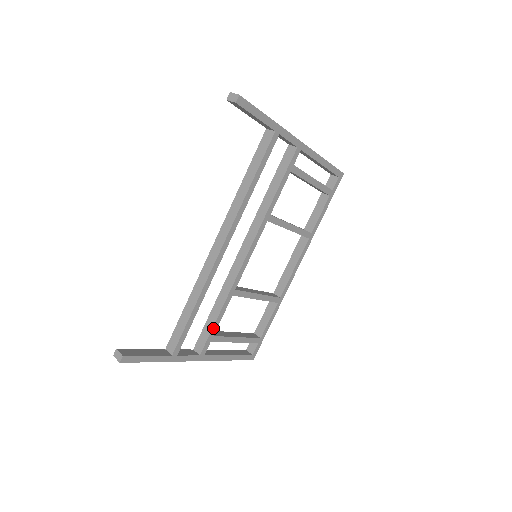
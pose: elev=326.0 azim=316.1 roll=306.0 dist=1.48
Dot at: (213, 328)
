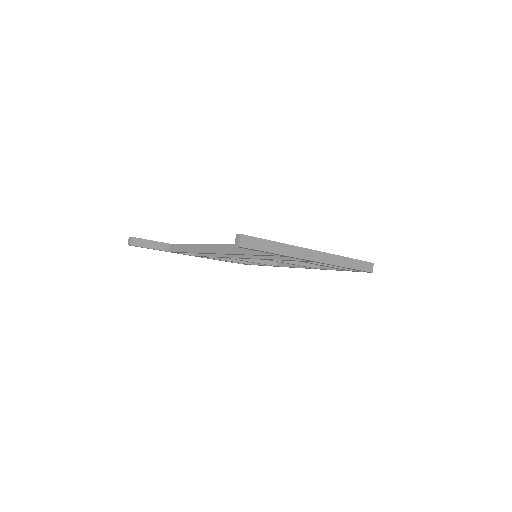
Dot at: (206, 256)
